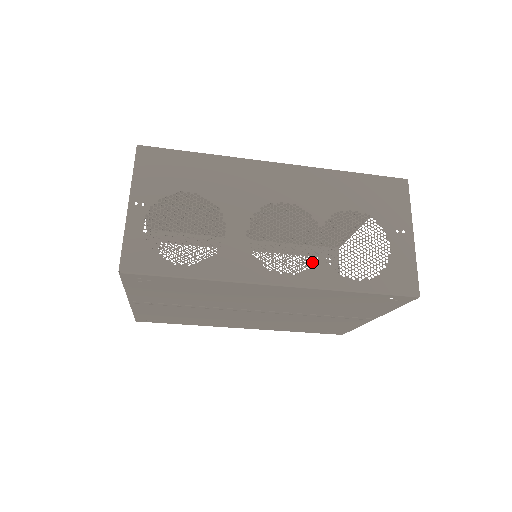
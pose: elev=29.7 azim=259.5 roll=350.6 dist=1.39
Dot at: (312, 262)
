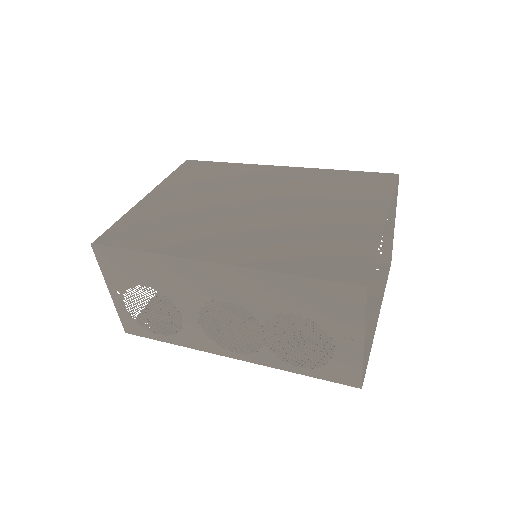
Dot at: (257, 349)
